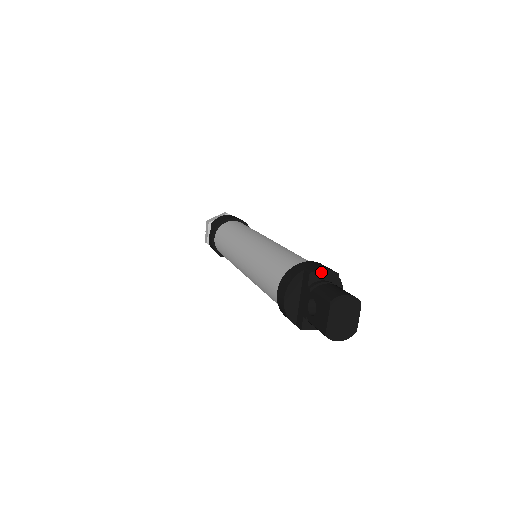
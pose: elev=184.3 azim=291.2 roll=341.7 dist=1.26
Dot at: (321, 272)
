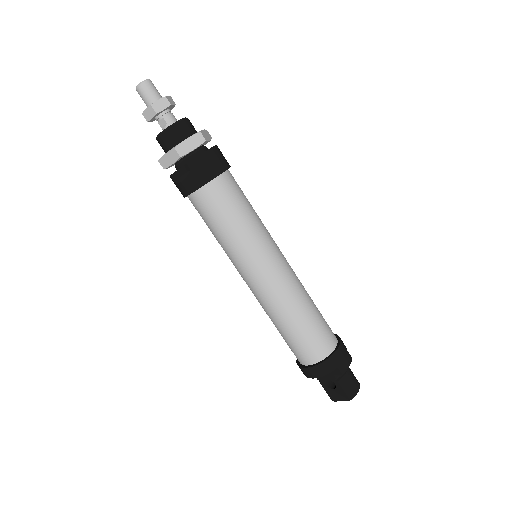
Dot at: (347, 368)
